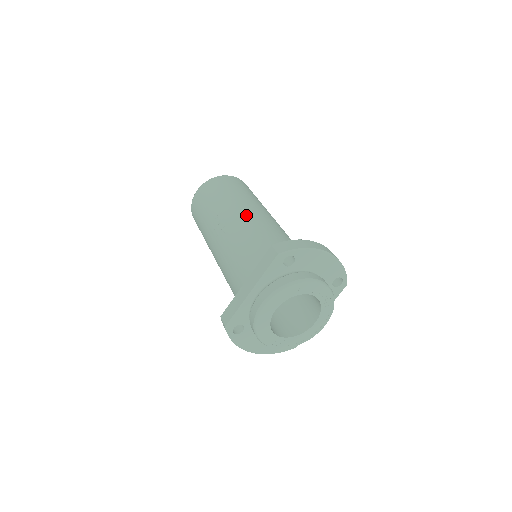
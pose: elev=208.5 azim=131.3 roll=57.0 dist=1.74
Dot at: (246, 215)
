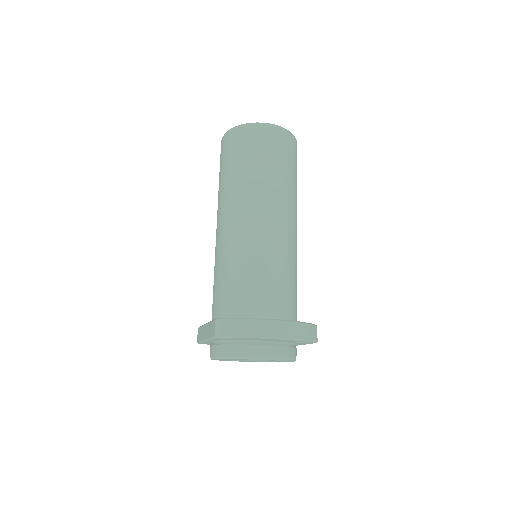
Dot at: (238, 224)
